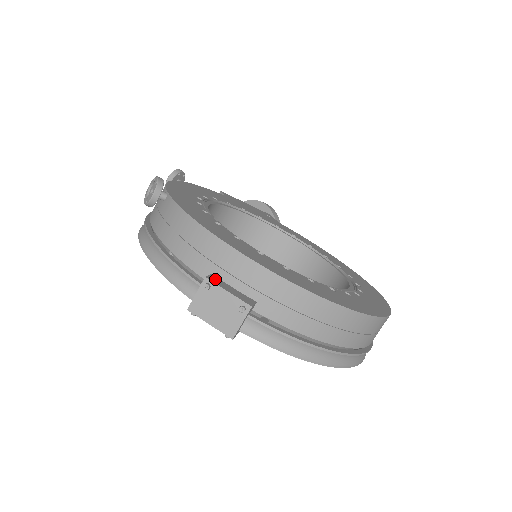
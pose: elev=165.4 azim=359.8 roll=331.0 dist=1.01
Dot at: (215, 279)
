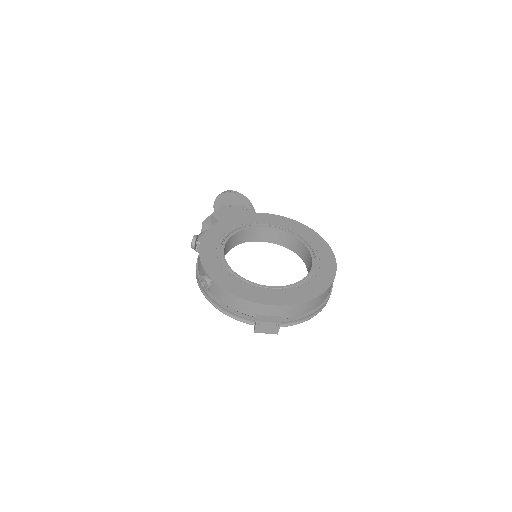
Dot at: (260, 318)
